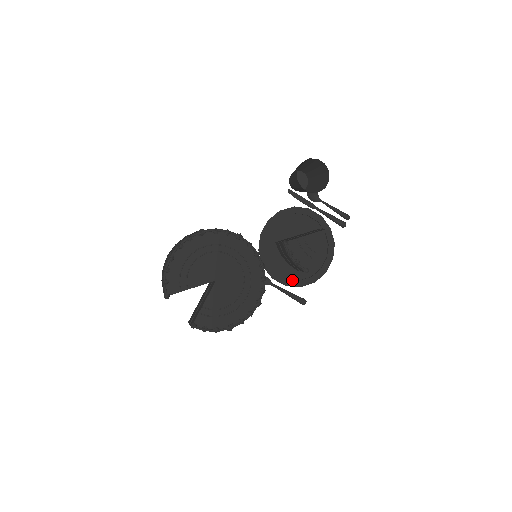
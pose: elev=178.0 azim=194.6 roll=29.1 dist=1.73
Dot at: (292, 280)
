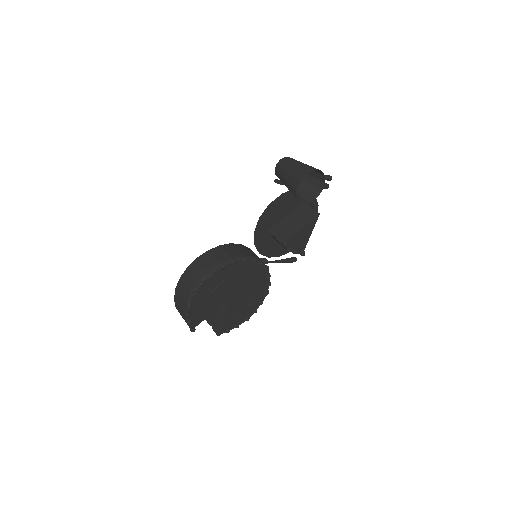
Dot at: (284, 250)
